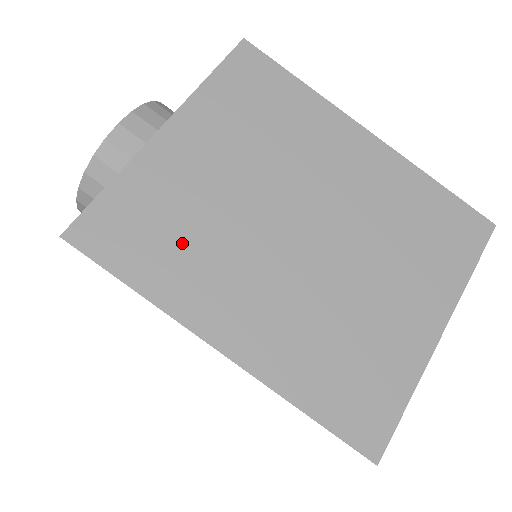
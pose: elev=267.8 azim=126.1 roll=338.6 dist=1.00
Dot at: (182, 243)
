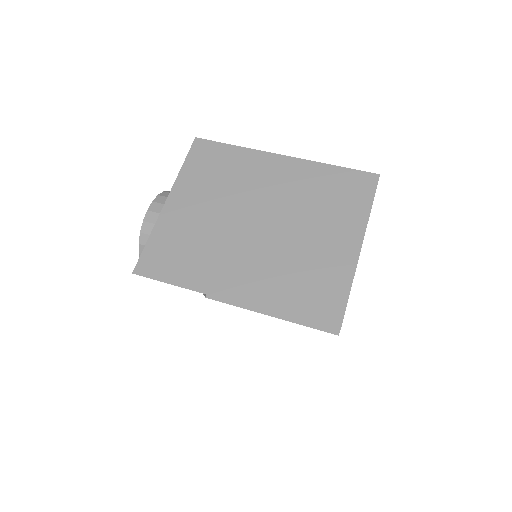
Dot at: (194, 254)
